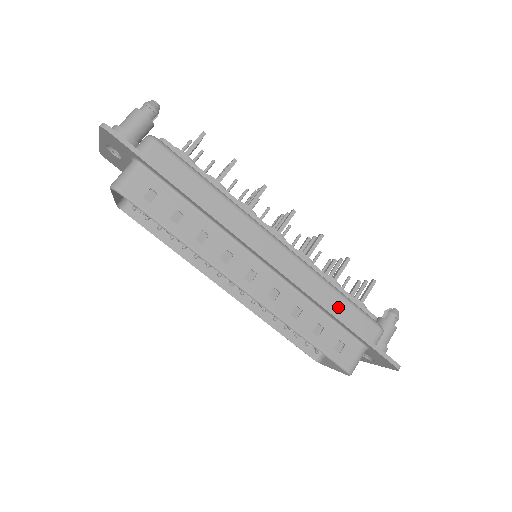
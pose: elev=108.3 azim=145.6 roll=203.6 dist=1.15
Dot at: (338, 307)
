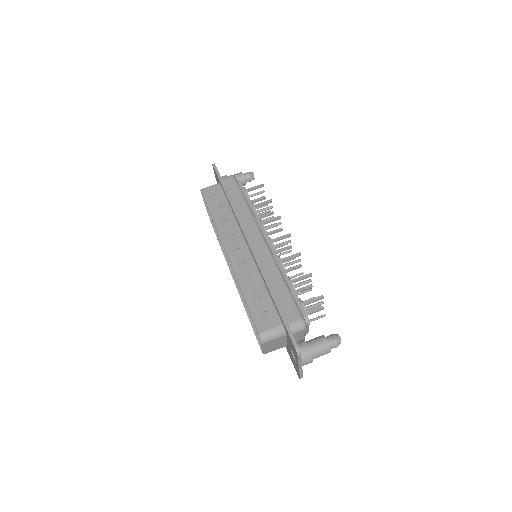
Dot at: (277, 289)
